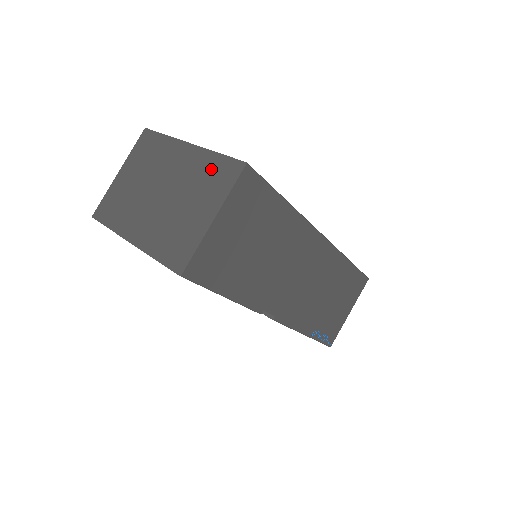
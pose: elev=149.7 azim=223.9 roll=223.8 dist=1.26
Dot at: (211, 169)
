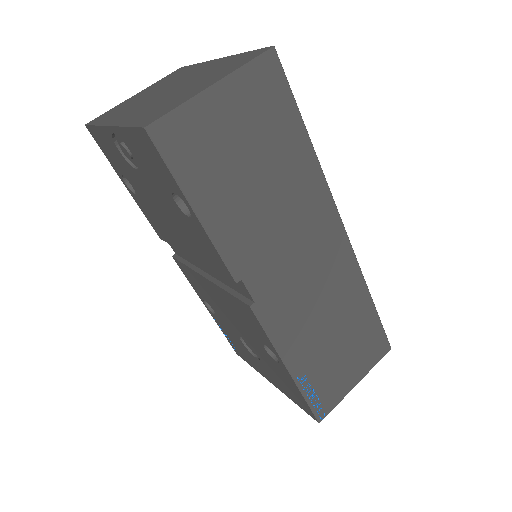
Dot at: (232, 61)
